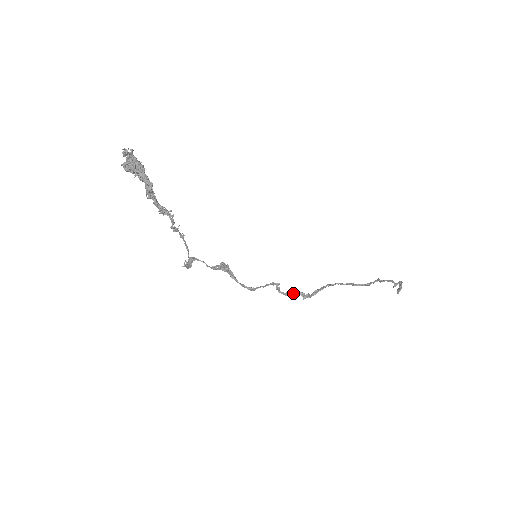
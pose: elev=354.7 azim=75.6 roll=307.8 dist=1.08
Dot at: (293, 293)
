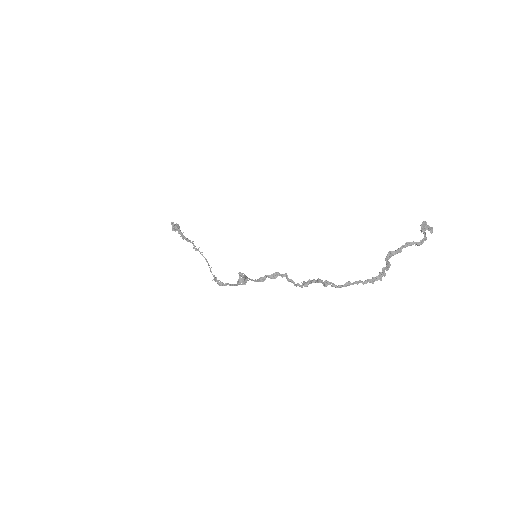
Dot at: (309, 283)
